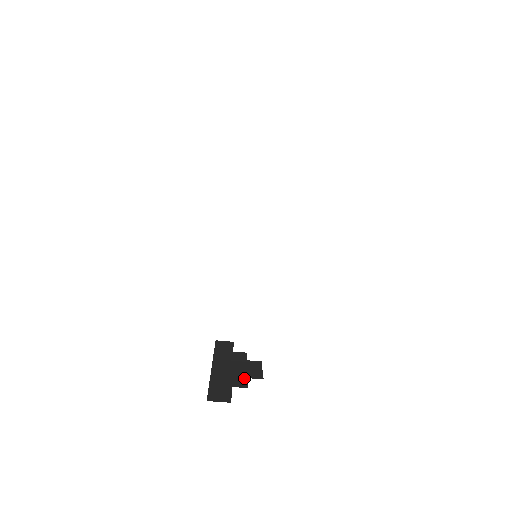
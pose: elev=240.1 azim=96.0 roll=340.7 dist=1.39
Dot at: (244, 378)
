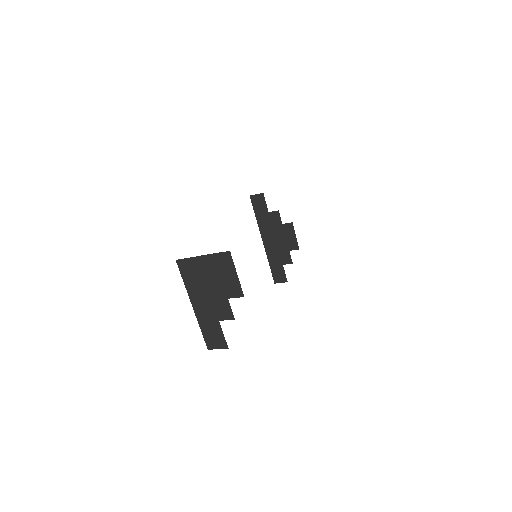
Dot at: (287, 252)
